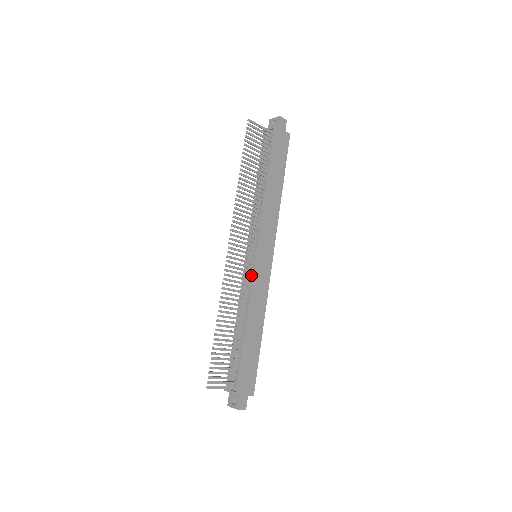
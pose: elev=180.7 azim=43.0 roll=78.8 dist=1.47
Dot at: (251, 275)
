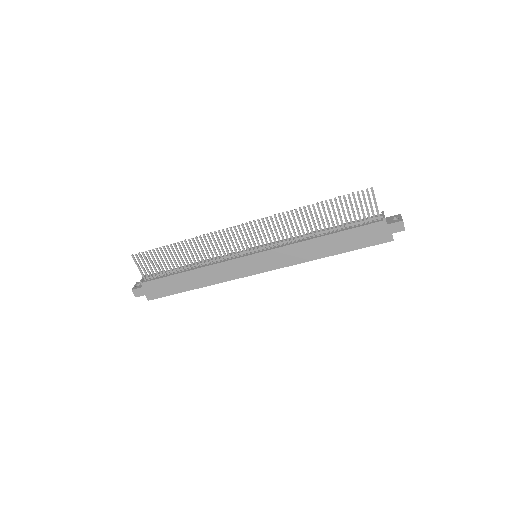
Dot at: (235, 257)
